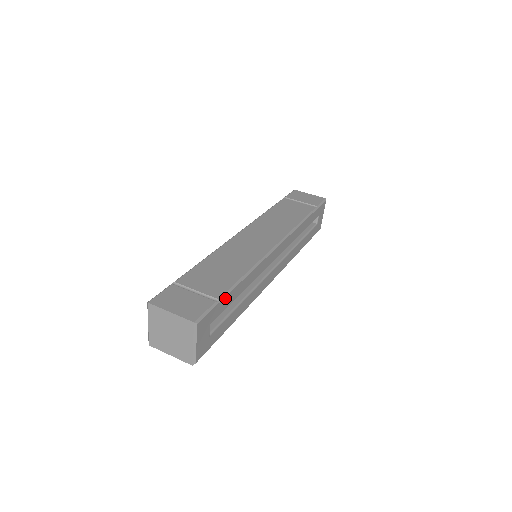
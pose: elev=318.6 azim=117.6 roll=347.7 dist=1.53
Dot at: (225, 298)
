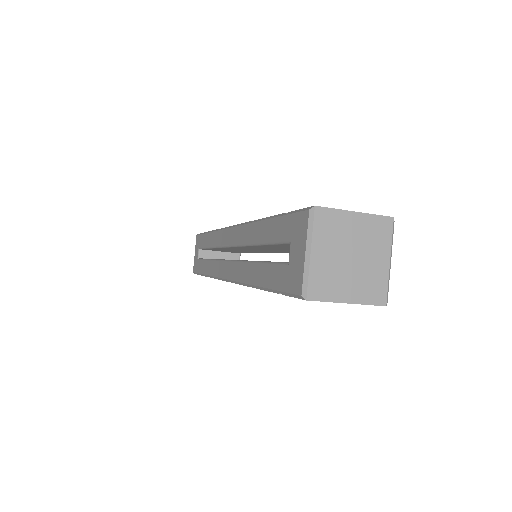
Dot at: occluded
